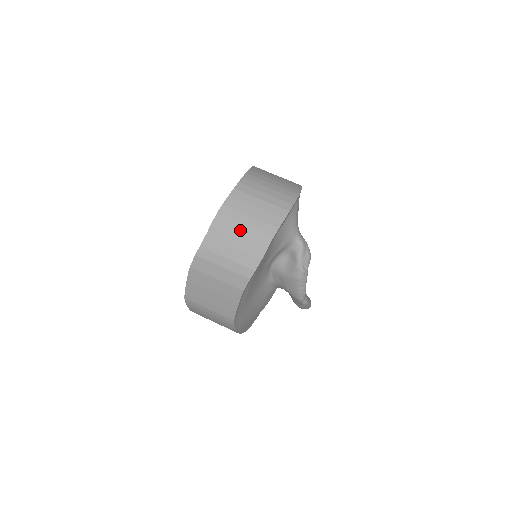
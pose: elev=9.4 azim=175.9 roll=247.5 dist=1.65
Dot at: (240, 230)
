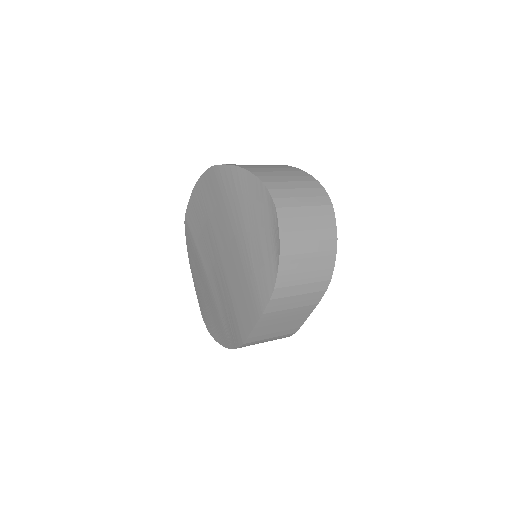
Dot at: (308, 250)
